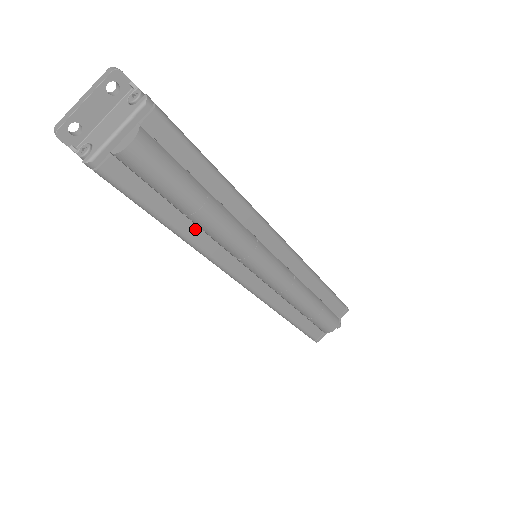
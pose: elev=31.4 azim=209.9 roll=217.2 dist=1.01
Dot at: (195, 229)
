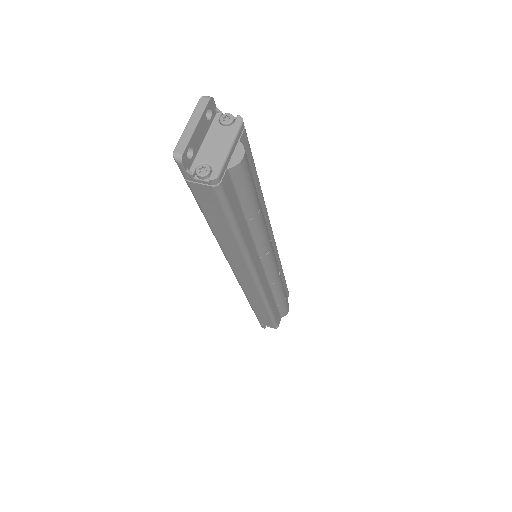
Dot at: (248, 233)
